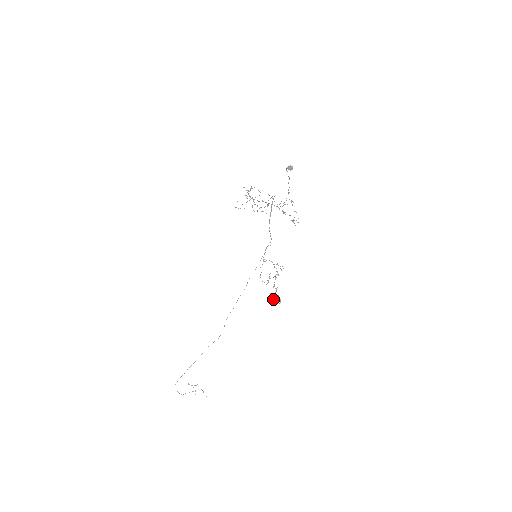
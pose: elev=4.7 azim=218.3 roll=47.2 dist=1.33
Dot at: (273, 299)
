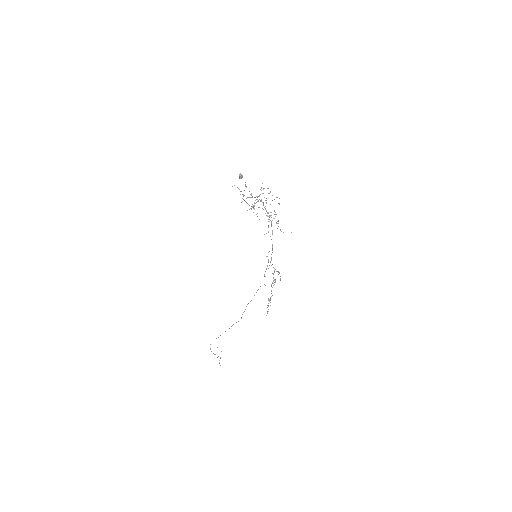
Dot at: (268, 305)
